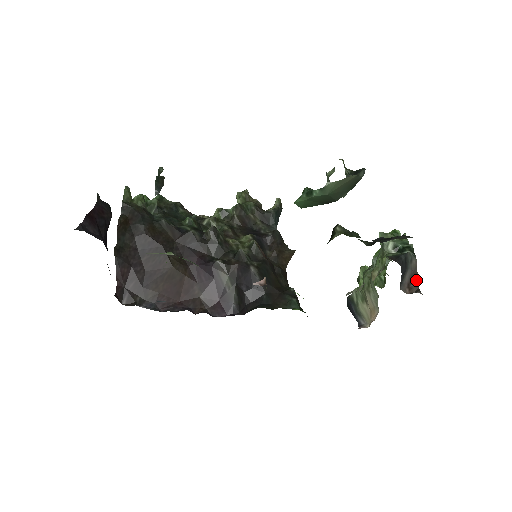
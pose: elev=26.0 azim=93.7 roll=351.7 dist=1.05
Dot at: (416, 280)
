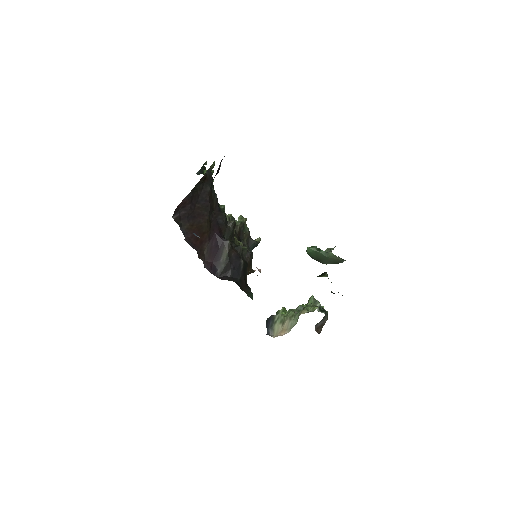
Dot at: (321, 329)
